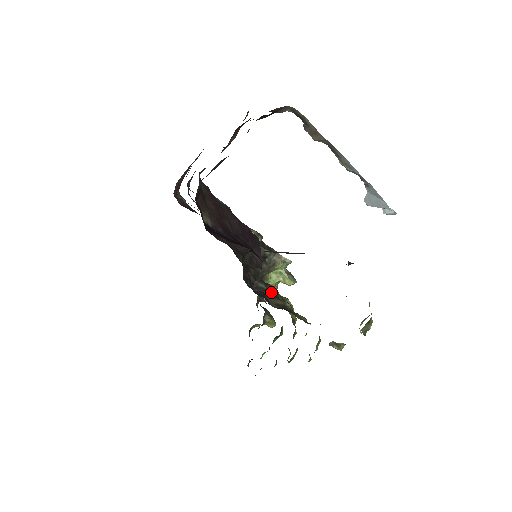
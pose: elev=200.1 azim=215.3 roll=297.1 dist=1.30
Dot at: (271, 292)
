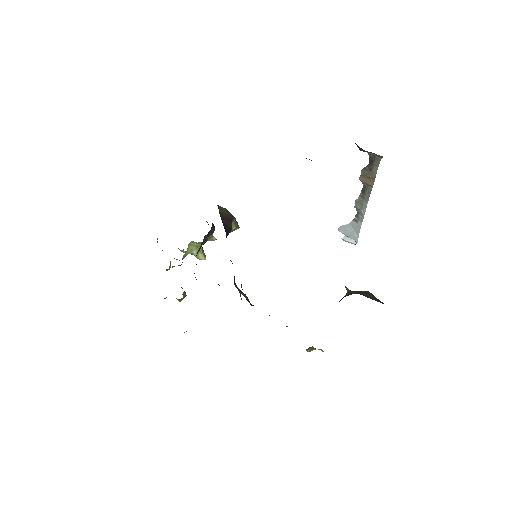
Dot at: (234, 283)
